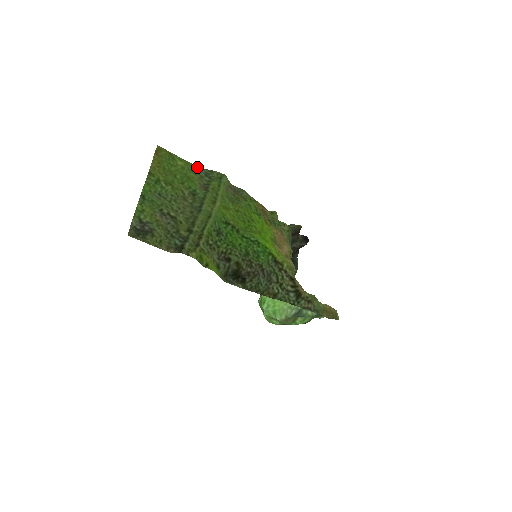
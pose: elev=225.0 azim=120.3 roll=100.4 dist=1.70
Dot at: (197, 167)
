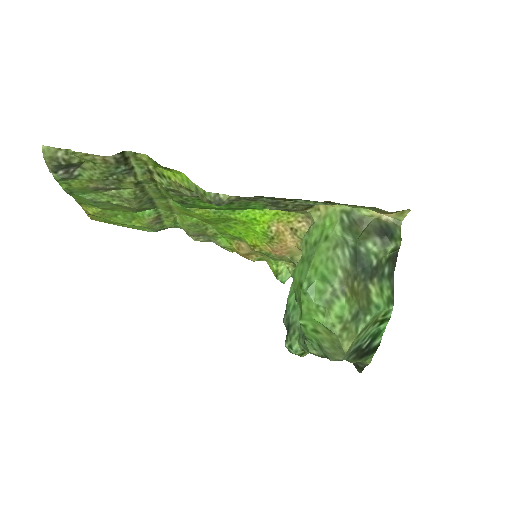
Dot at: occluded
